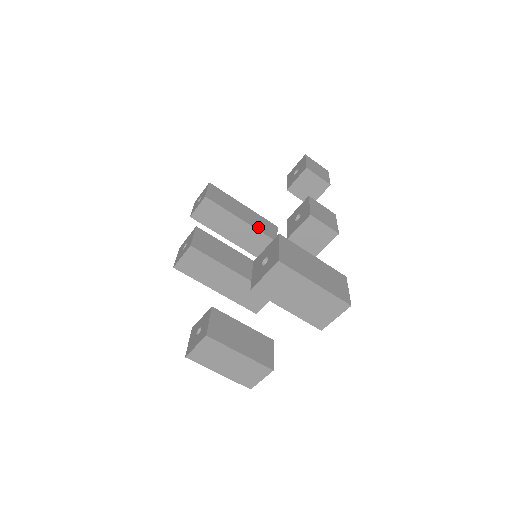
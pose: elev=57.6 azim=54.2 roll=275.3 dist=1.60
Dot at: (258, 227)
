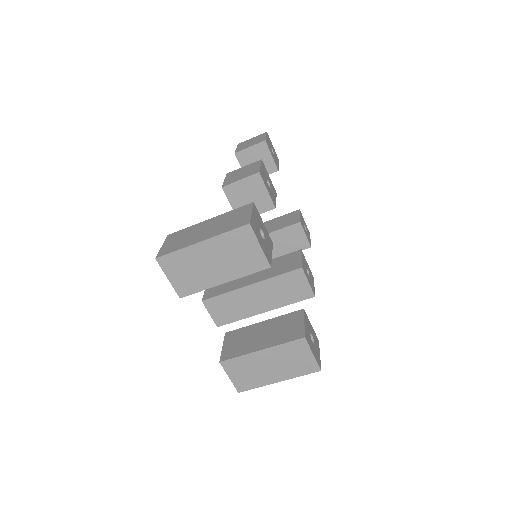
Dot at: (276, 228)
